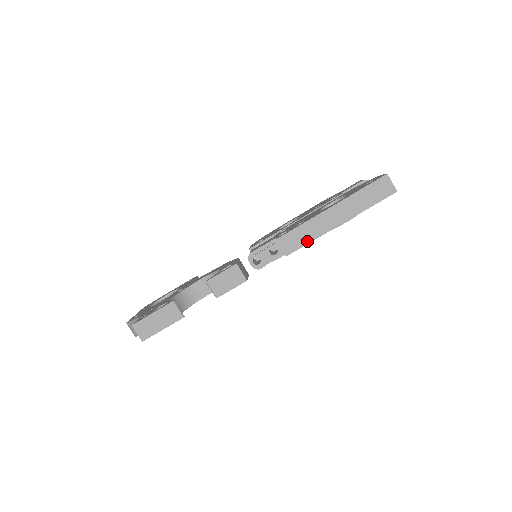
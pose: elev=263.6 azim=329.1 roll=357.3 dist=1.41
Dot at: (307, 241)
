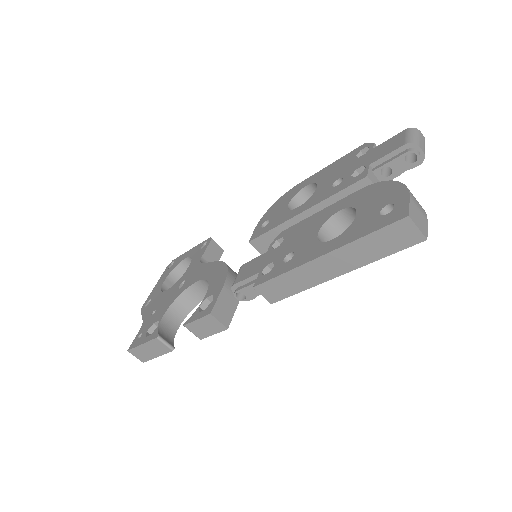
Dot at: (295, 291)
